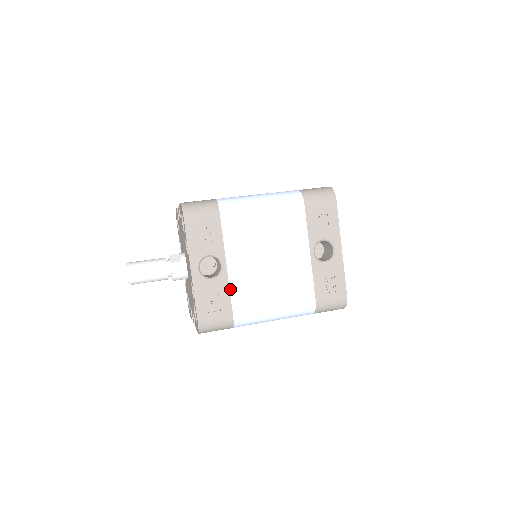
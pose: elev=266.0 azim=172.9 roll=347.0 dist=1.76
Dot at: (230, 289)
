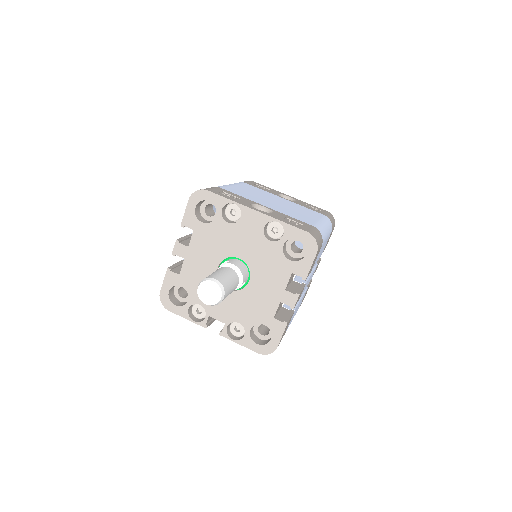
Dot at: (288, 216)
